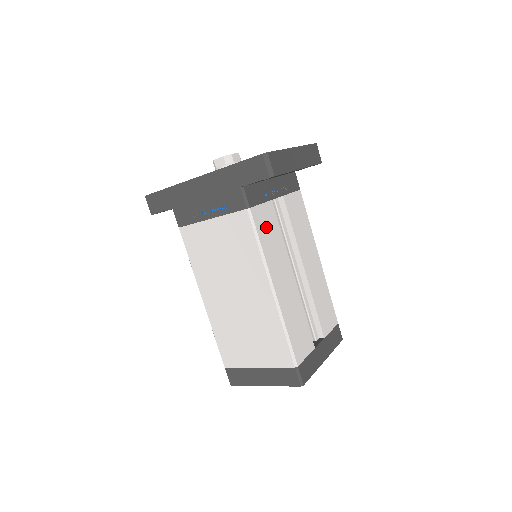
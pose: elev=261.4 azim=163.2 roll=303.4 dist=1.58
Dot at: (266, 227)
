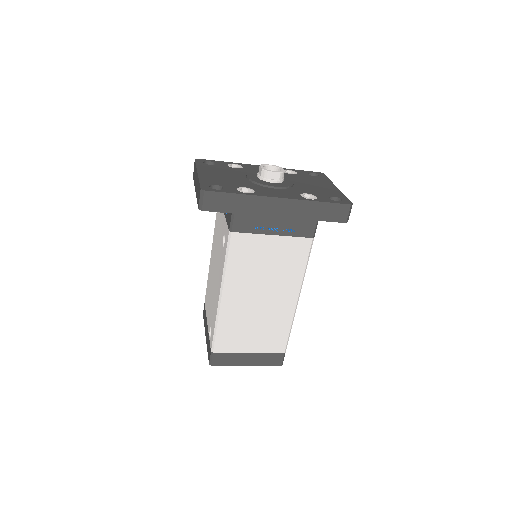
Dot at: occluded
